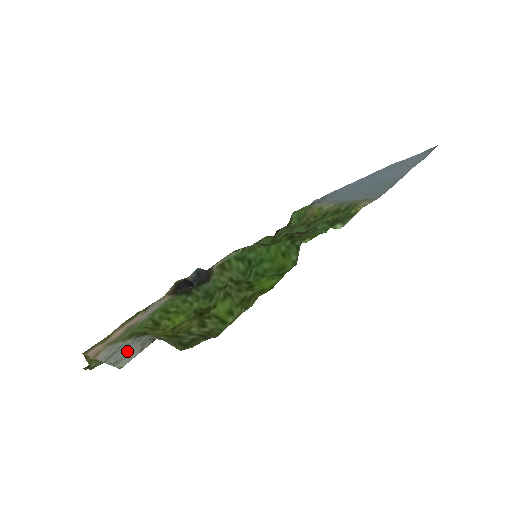
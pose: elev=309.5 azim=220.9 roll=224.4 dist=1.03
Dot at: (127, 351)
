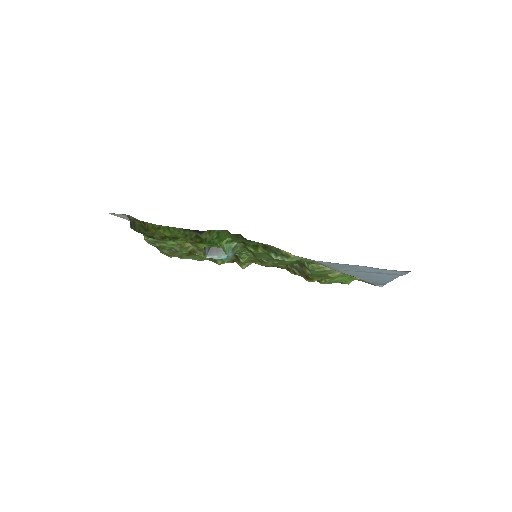
Dot at: (122, 215)
